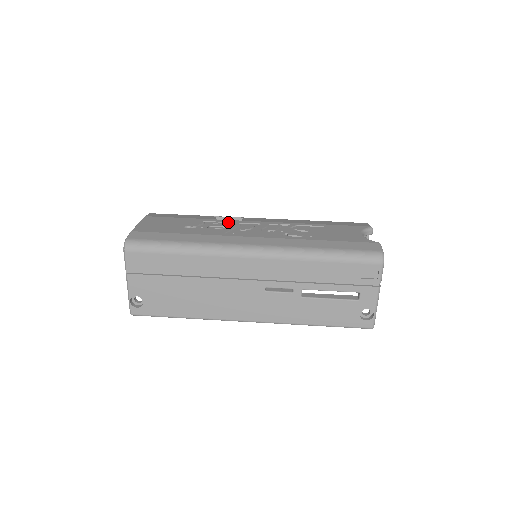
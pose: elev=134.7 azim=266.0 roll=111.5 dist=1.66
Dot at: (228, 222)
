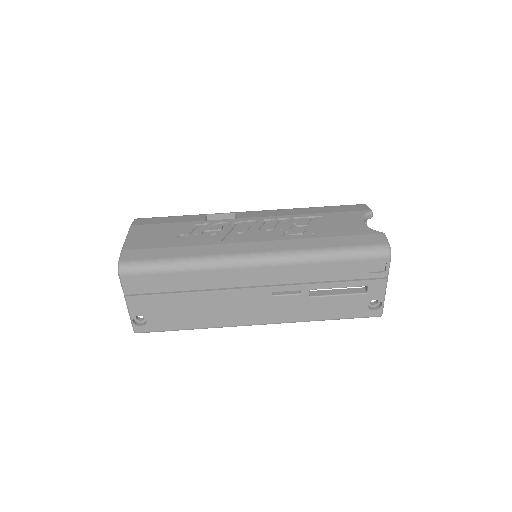
Dot at: (222, 222)
